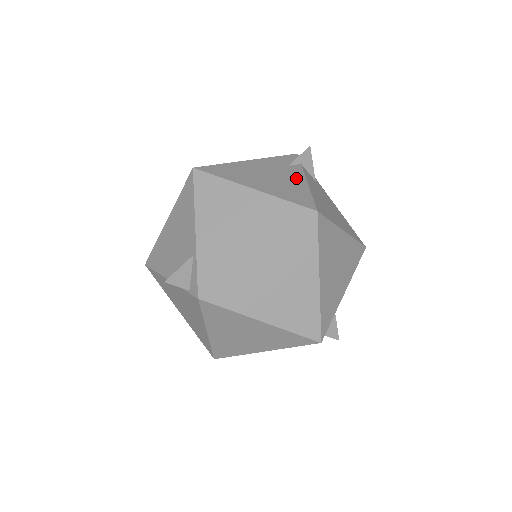
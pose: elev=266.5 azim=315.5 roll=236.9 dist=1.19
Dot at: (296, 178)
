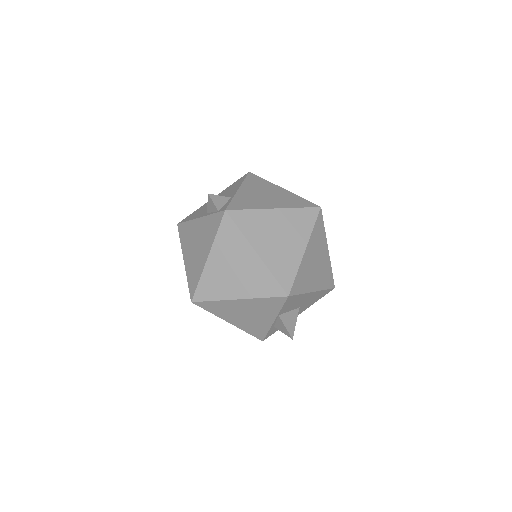
Dot at: occluded
